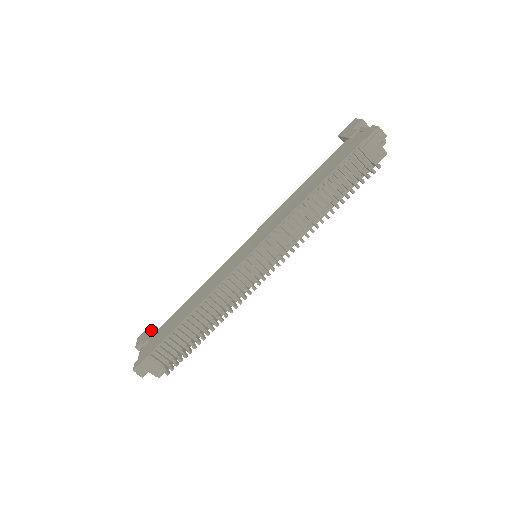
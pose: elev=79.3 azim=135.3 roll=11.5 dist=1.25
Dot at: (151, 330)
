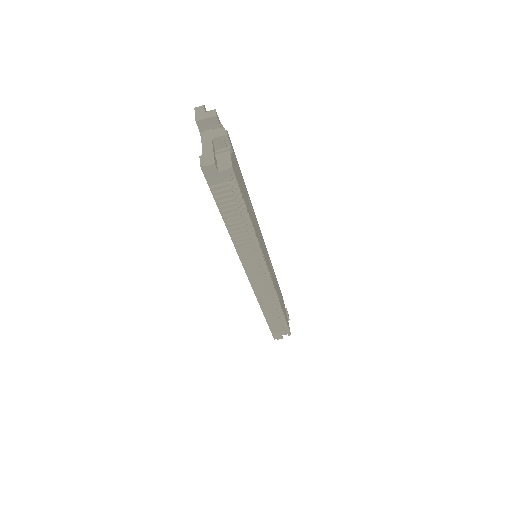
Dot at: occluded
